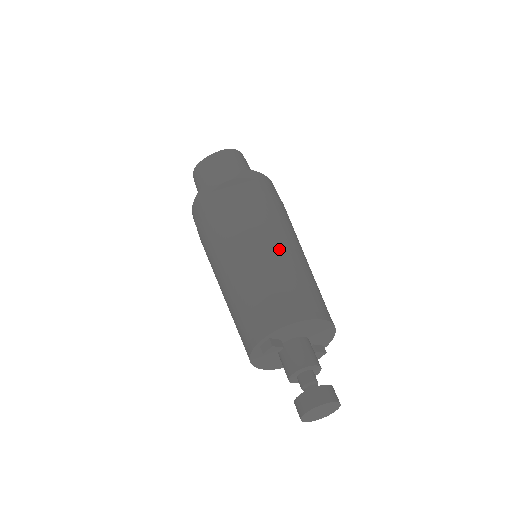
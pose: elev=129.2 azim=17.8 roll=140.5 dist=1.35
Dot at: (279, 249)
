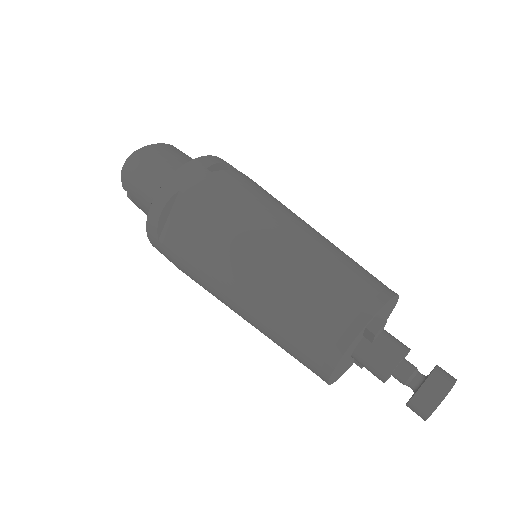
Dot at: occluded
